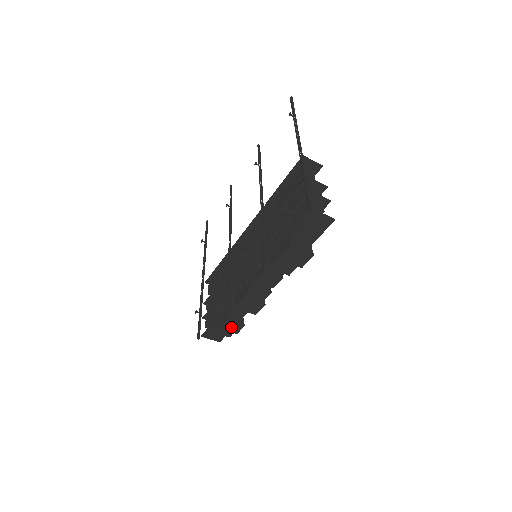
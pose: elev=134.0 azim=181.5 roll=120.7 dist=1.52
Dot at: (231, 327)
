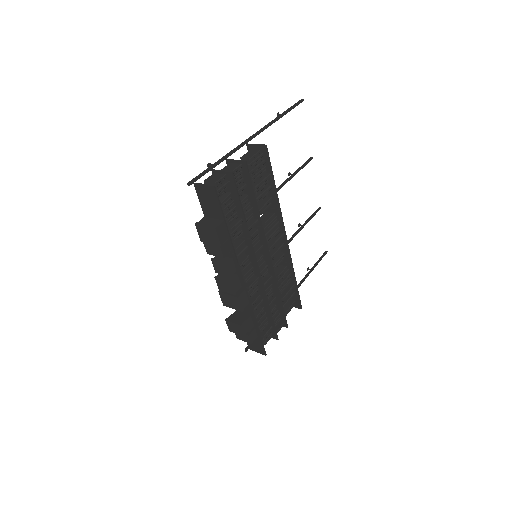
Dot at: (234, 328)
